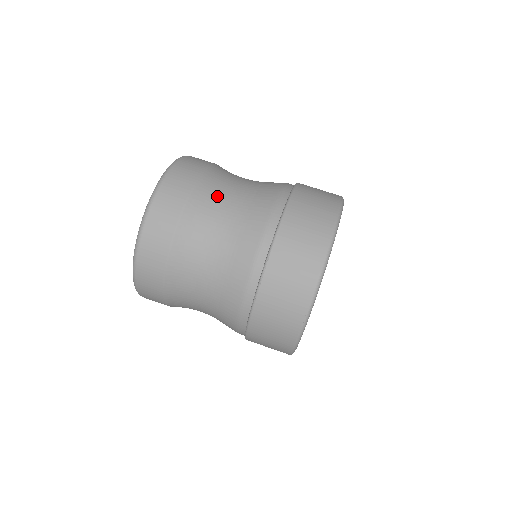
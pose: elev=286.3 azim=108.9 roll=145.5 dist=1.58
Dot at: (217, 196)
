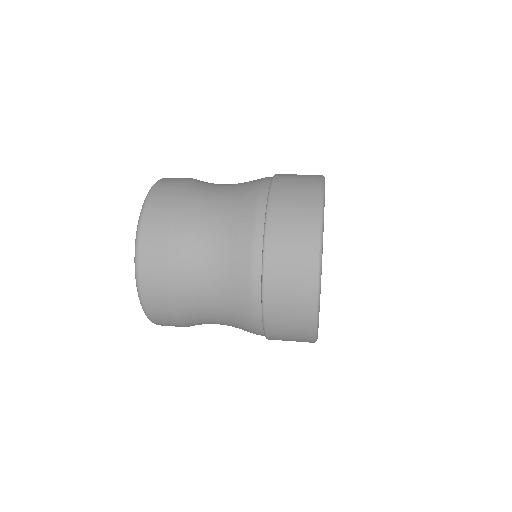
Dot at: (207, 189)
